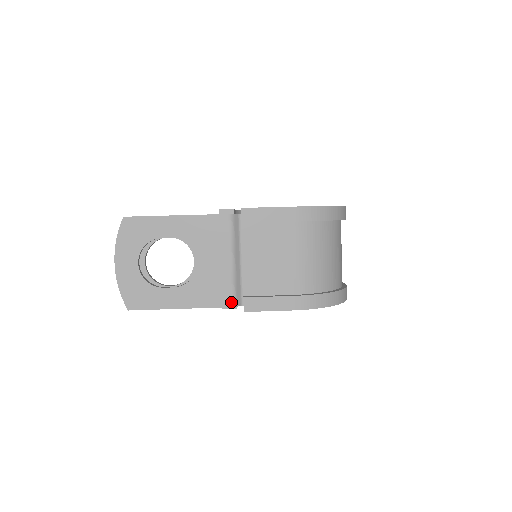
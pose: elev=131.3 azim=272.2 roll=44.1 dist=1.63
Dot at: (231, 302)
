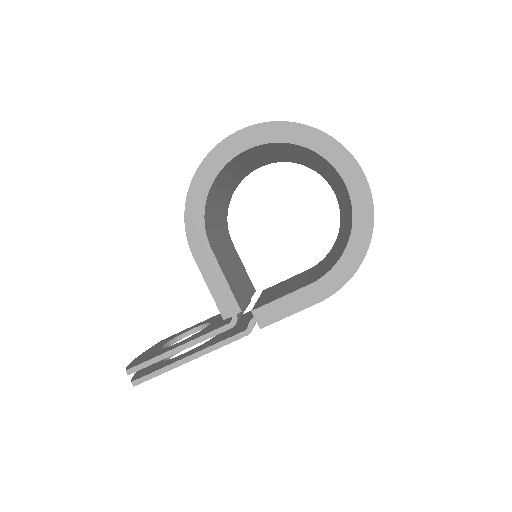
Dot at: occluded
